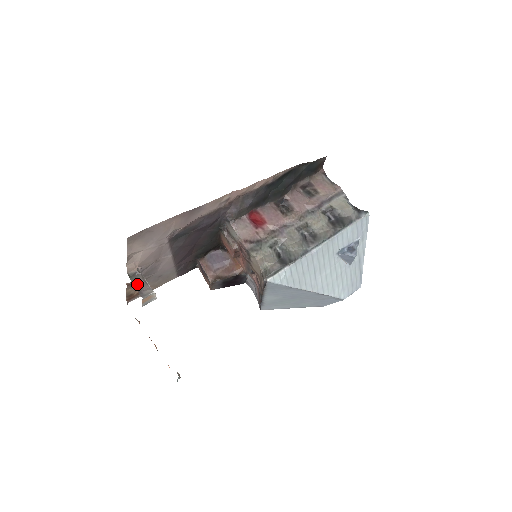
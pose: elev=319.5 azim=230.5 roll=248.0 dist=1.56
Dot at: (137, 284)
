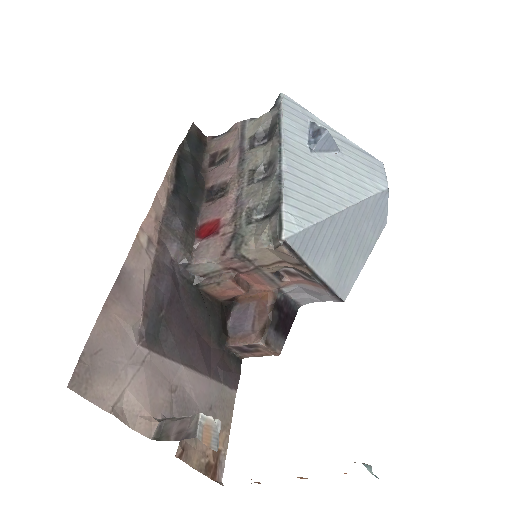
Dot at: (174, 434)
